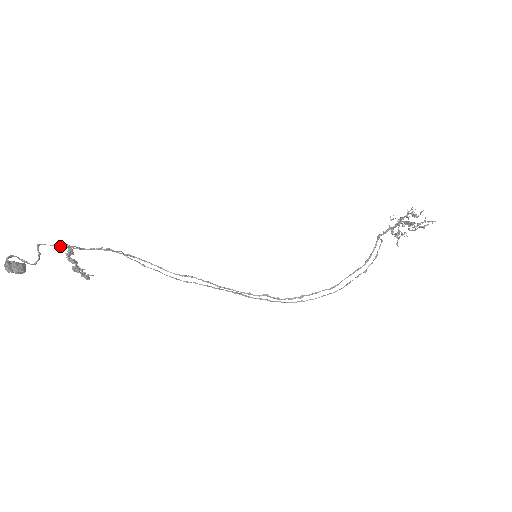
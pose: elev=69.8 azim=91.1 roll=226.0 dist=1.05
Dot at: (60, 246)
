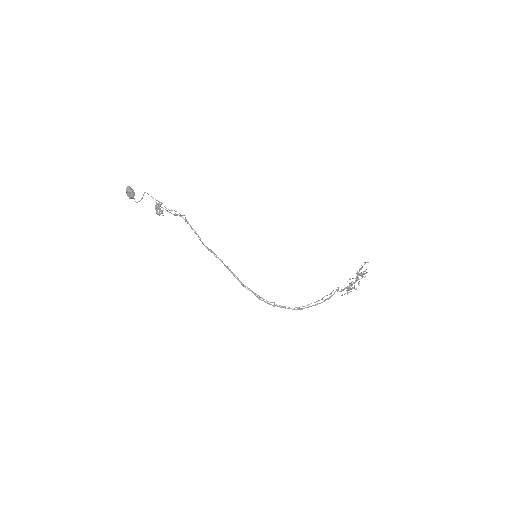
Dot at: (155, 199)
